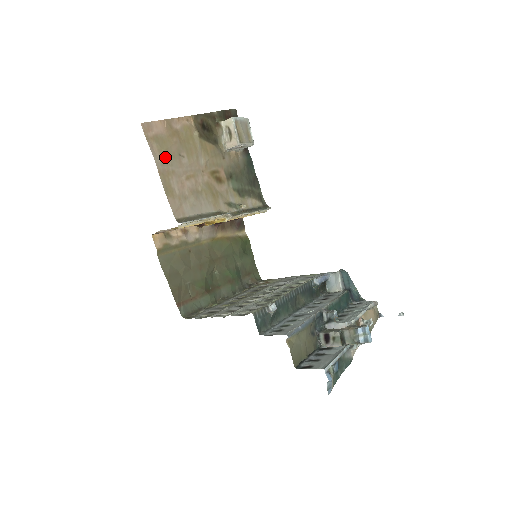
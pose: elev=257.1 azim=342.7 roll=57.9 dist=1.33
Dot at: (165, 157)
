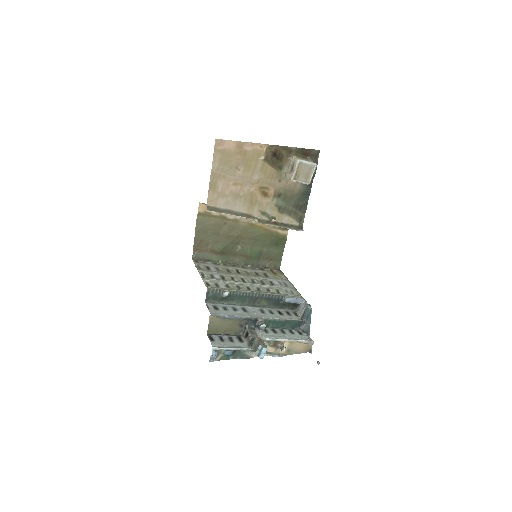
Dot at: (223, 165)
